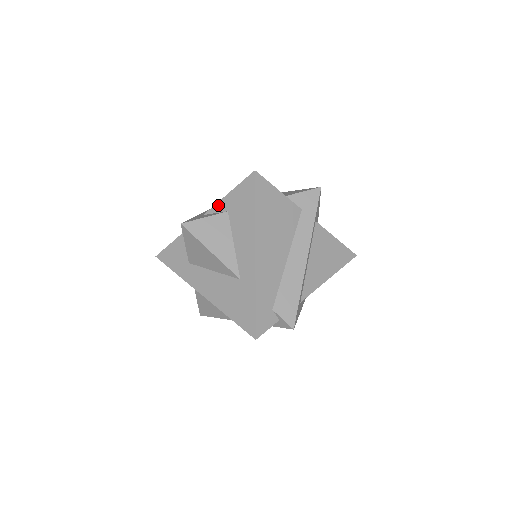
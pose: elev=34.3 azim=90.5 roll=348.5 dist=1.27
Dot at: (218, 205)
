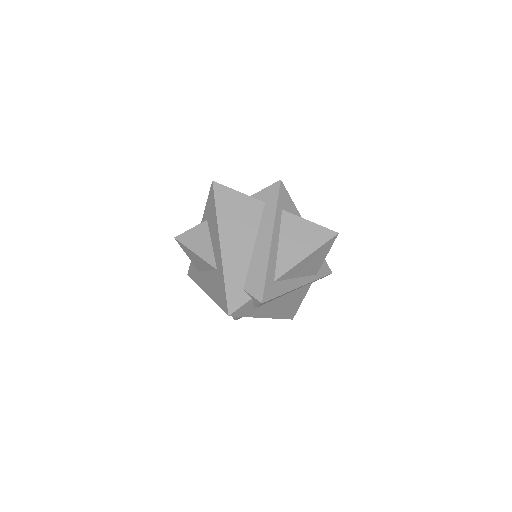
Dot at: (203, 218)
